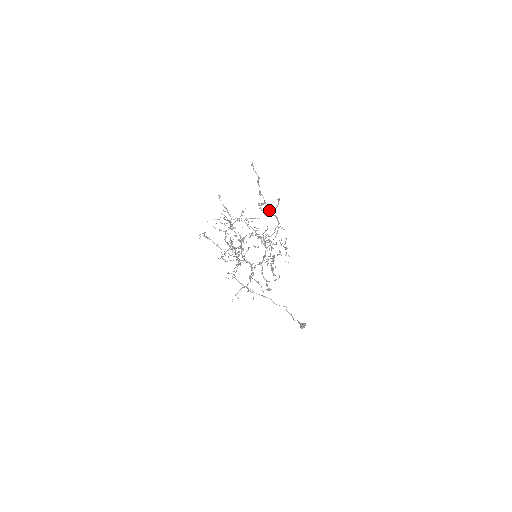
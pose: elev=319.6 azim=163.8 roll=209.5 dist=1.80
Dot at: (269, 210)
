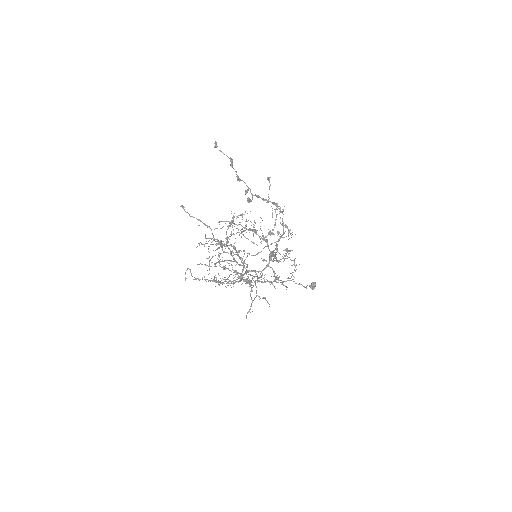
Dot at: (259, 196)
